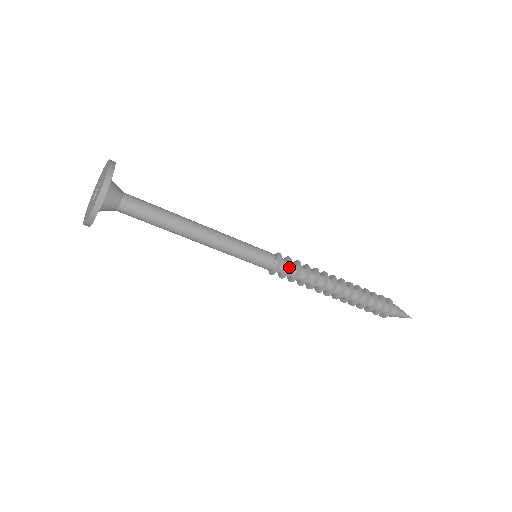
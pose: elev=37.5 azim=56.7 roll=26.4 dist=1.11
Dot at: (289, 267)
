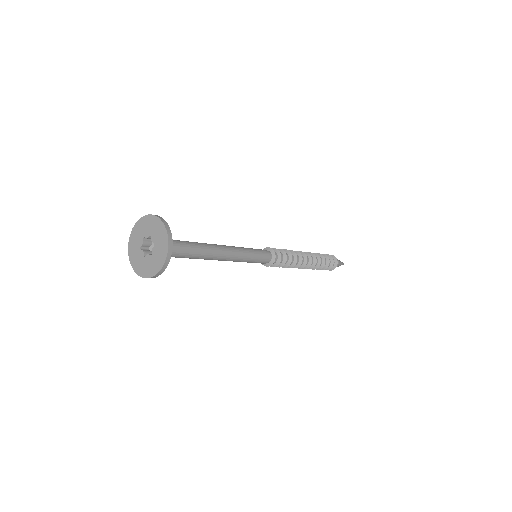
Dot at: (279, 261)
